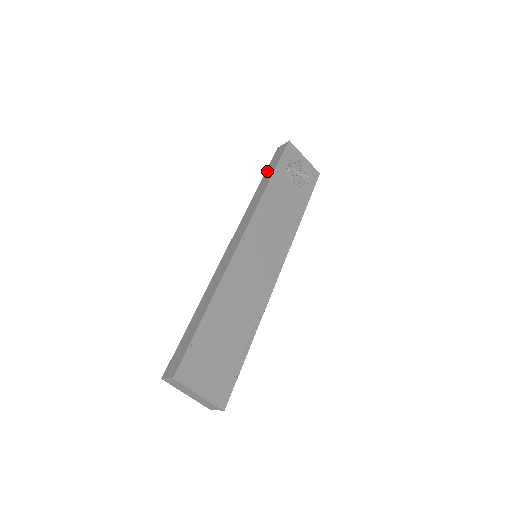
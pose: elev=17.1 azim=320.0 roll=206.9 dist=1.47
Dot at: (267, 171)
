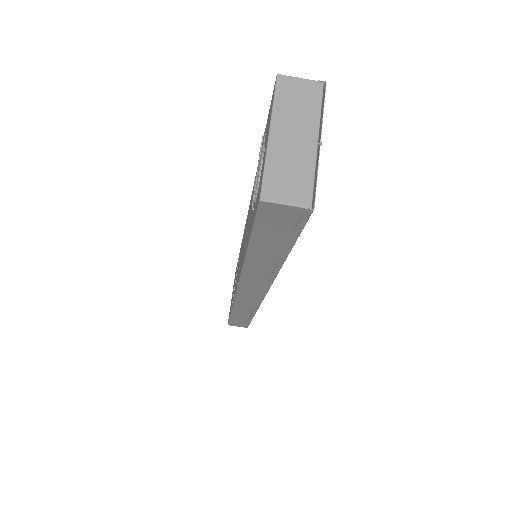
Dot at: occluded
